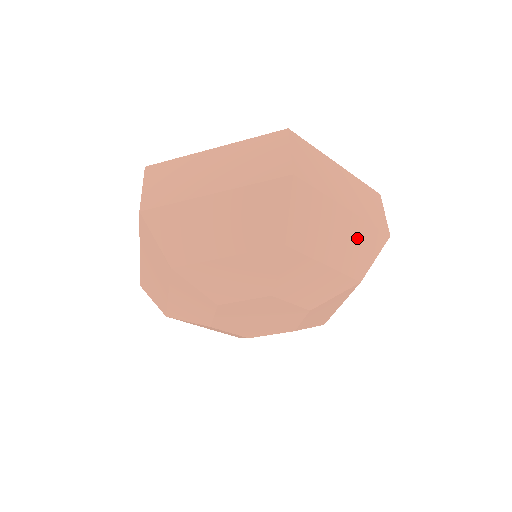
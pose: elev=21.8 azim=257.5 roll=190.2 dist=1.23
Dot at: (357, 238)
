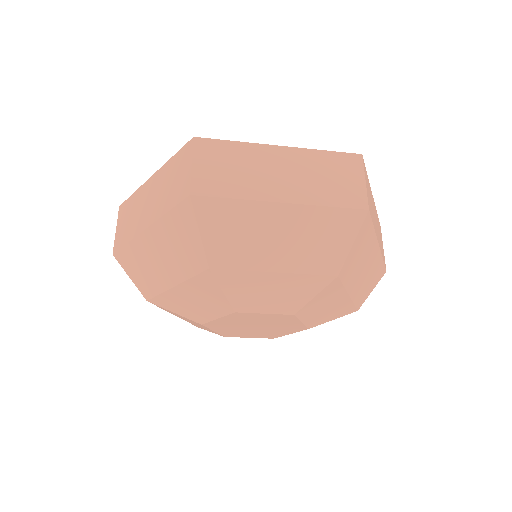
Dot at: (312, 229)
